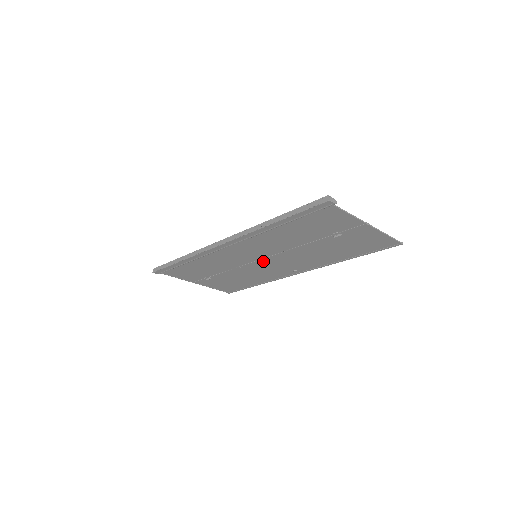
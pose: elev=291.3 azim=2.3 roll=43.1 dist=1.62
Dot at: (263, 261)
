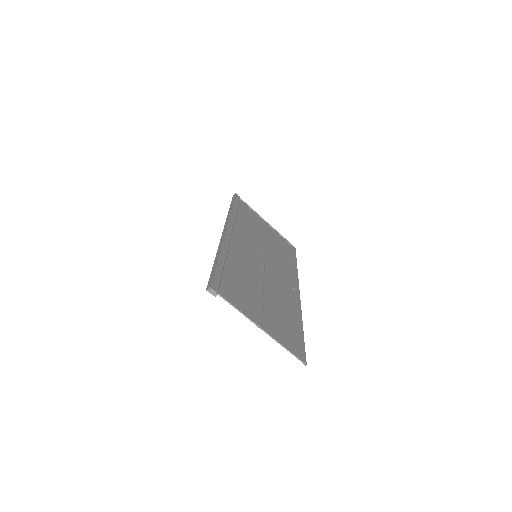
Dot at: (266, 262)
